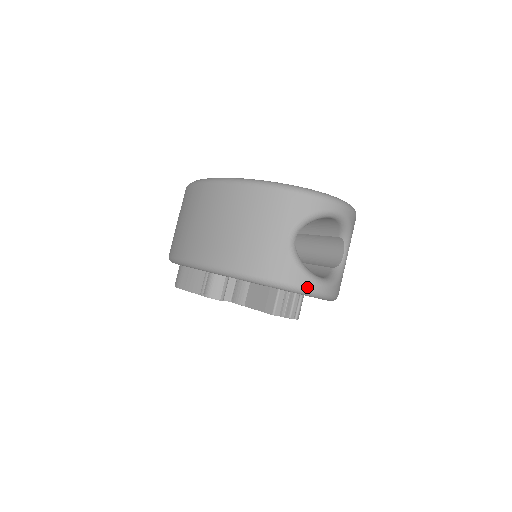
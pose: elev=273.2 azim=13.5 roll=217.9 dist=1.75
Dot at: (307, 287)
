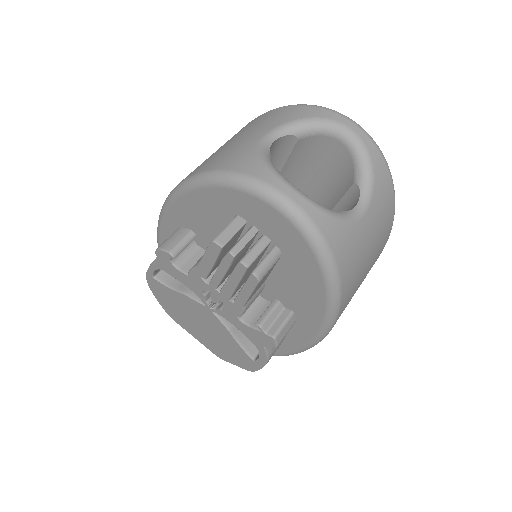
Dot at: (264, 180)
